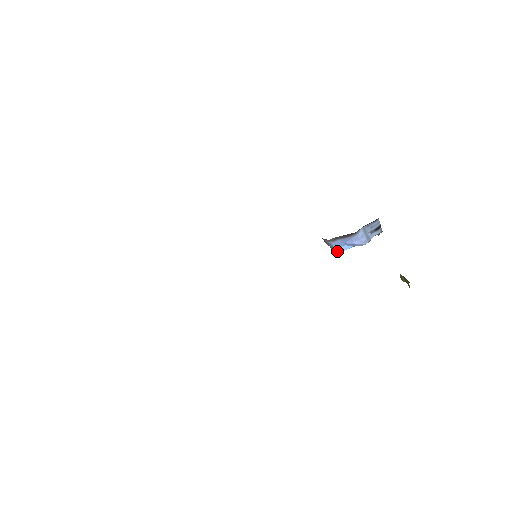
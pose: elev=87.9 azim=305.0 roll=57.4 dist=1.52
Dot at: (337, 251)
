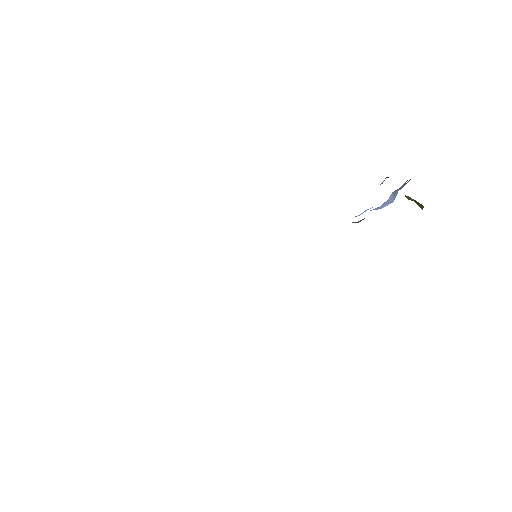
Dot at: occluded
